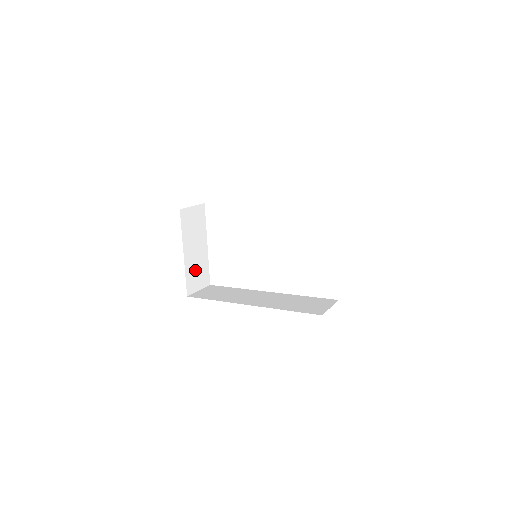
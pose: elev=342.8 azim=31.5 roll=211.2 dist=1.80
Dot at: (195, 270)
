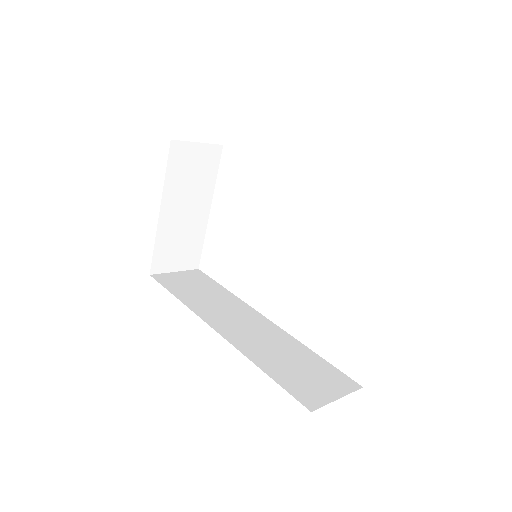
Dot at: (176, 241)
